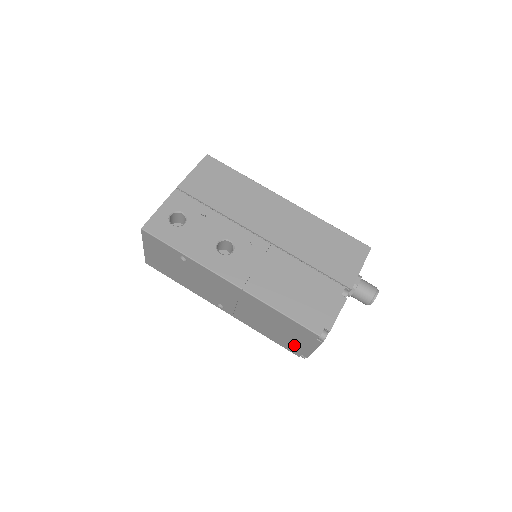
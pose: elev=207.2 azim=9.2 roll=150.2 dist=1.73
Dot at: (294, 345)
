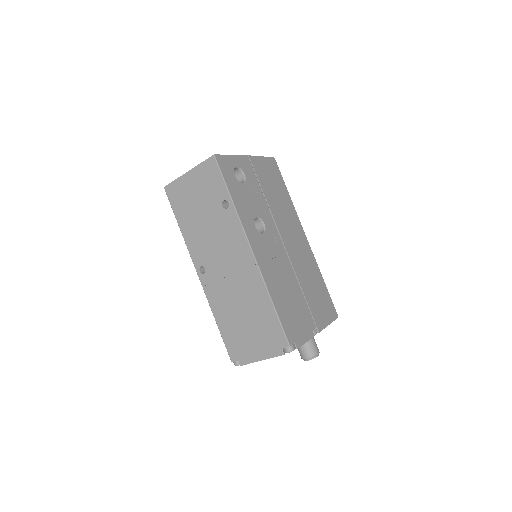
Dot at: (243, 346)
